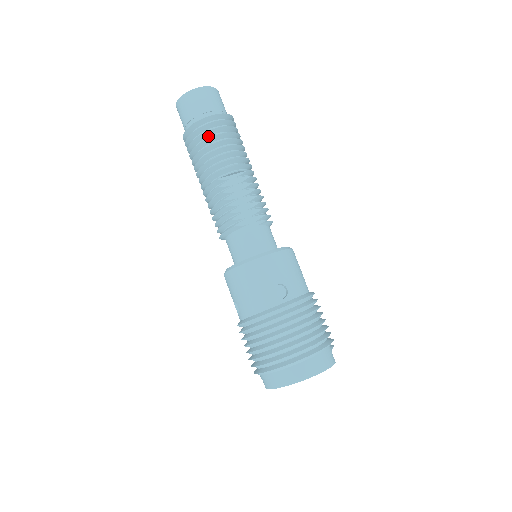
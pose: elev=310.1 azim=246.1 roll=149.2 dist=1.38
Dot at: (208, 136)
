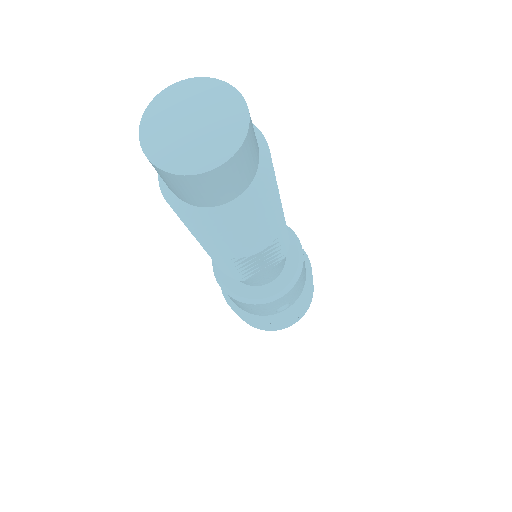
Dot at: occluded
